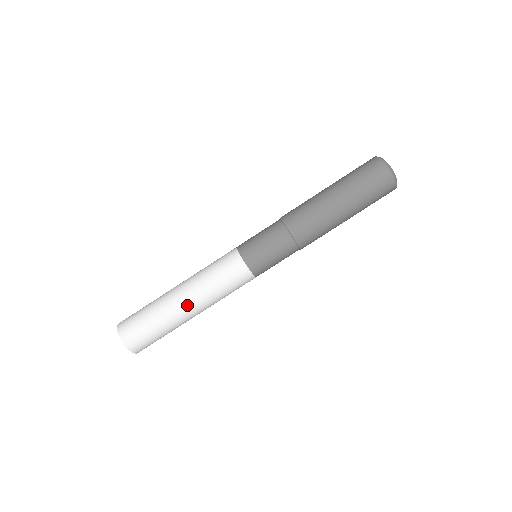
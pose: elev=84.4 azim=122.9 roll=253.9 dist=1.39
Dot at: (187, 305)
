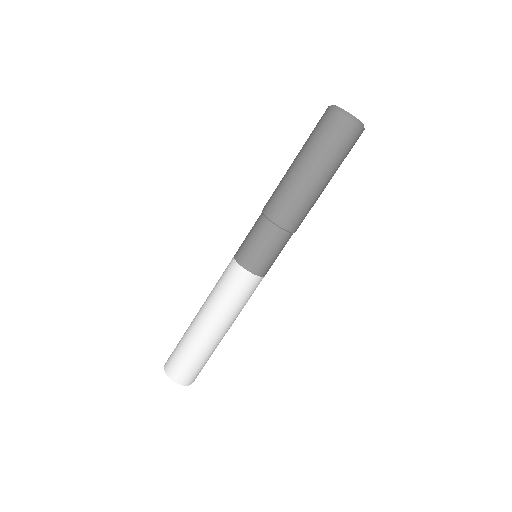
Dot at: (211, 328)
